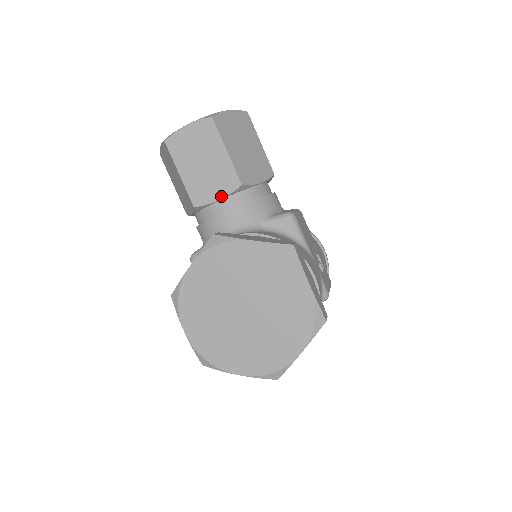
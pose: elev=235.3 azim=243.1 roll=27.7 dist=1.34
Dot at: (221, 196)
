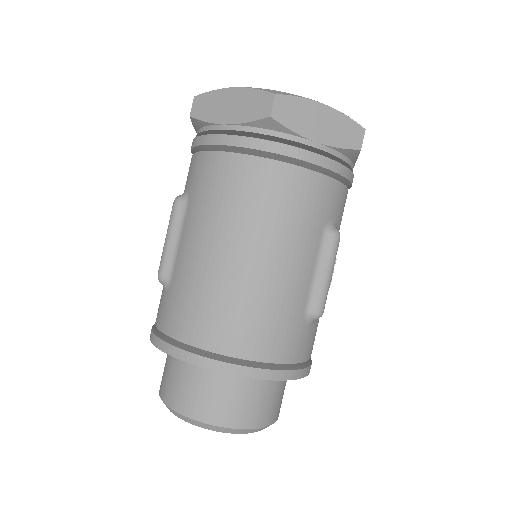
Dot at: occluded
